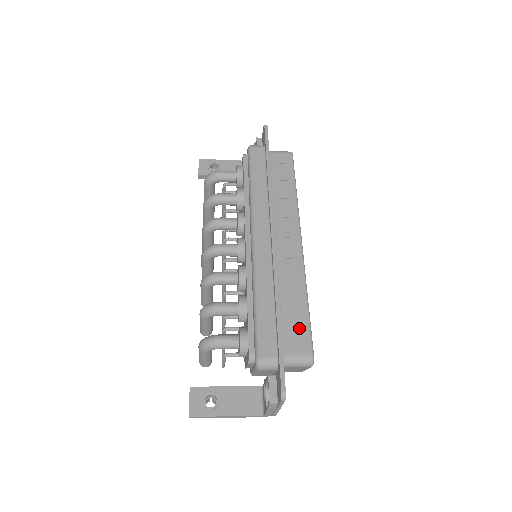
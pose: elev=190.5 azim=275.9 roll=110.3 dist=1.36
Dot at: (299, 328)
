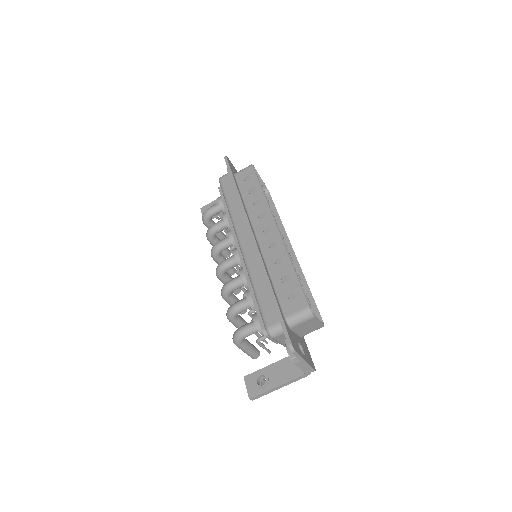
Dot at: (292, 292)
